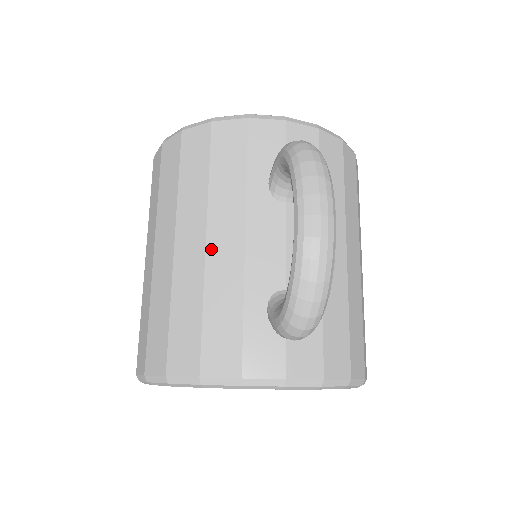
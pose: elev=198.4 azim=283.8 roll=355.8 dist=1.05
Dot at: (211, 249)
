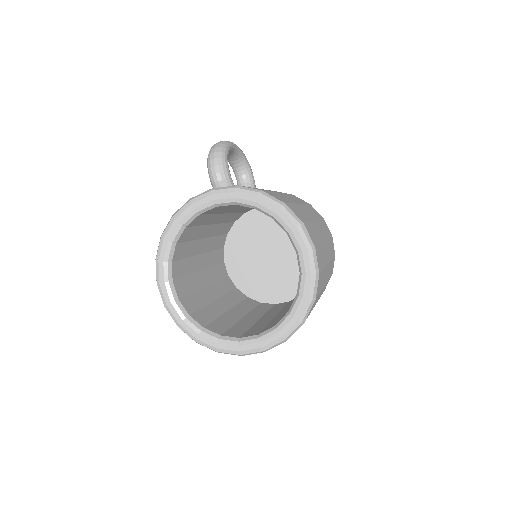
Dot at: occluded
